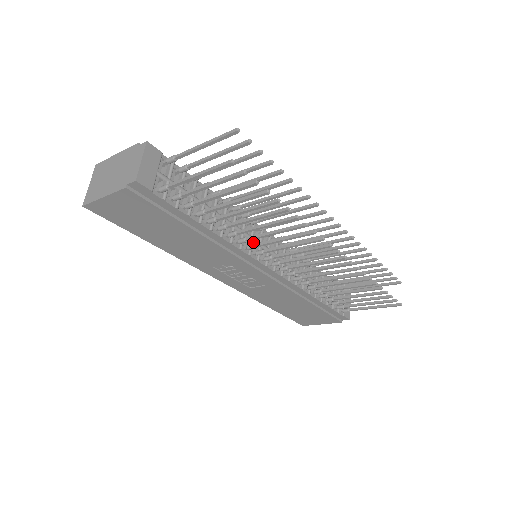
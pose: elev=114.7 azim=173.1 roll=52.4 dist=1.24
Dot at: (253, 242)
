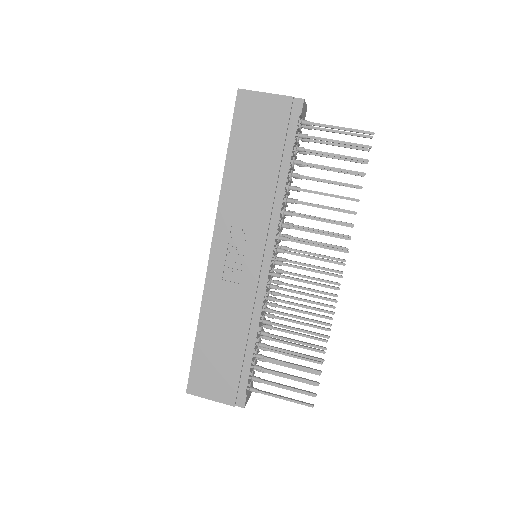
Dot at: (279, 233)
